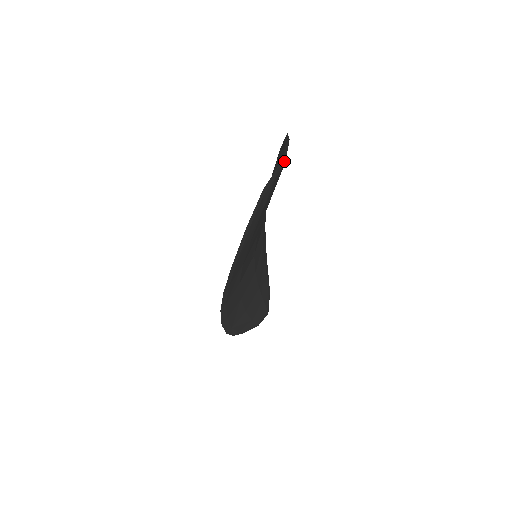
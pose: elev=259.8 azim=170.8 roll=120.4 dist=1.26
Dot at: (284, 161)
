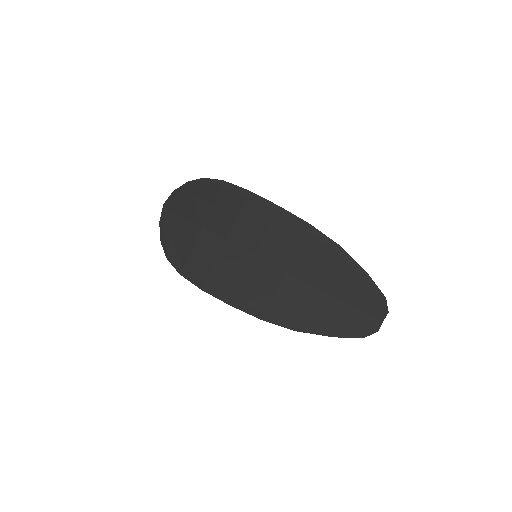
Dot at: (378, 320)
